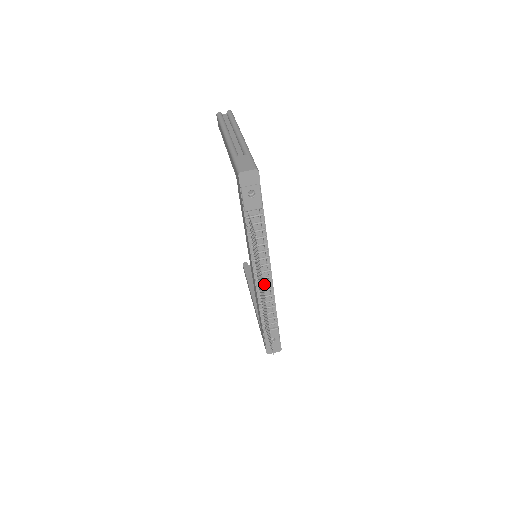
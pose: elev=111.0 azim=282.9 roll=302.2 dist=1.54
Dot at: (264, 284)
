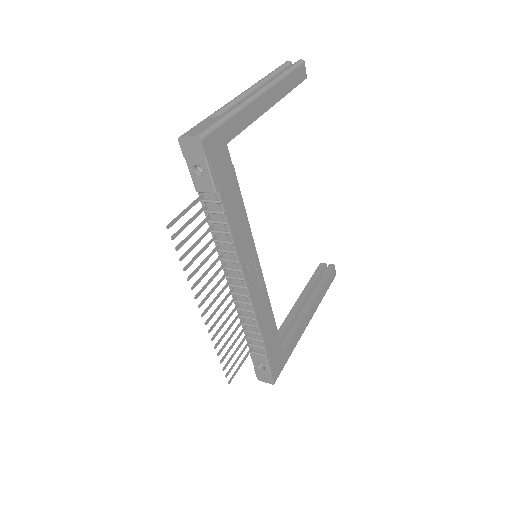
Dot at: (239, 294)
